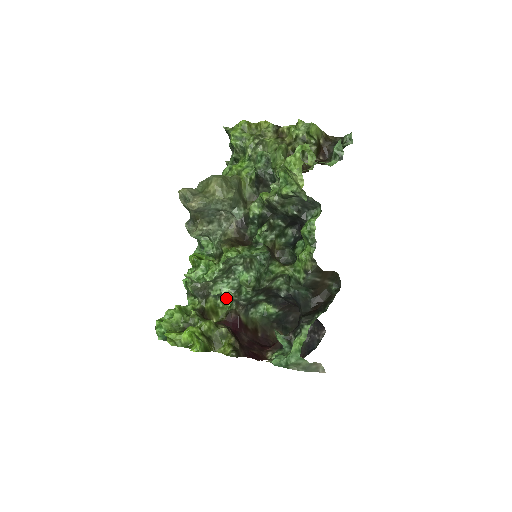
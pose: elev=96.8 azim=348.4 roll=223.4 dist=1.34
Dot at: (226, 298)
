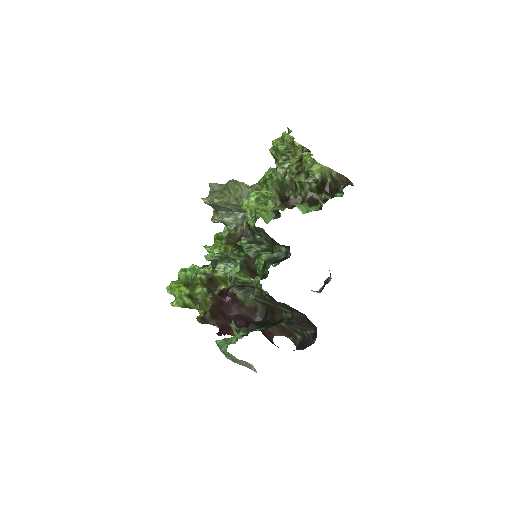
Dot at: occluded
